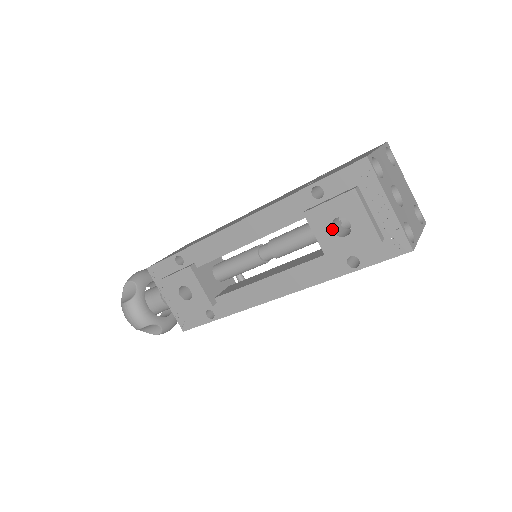
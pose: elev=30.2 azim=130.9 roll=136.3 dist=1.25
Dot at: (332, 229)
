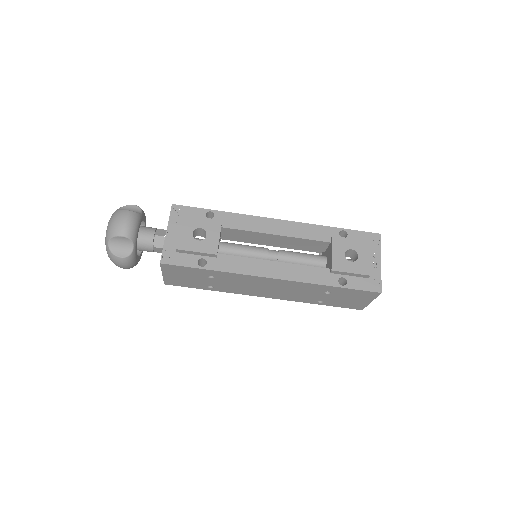
Dot at: (344, 254)
